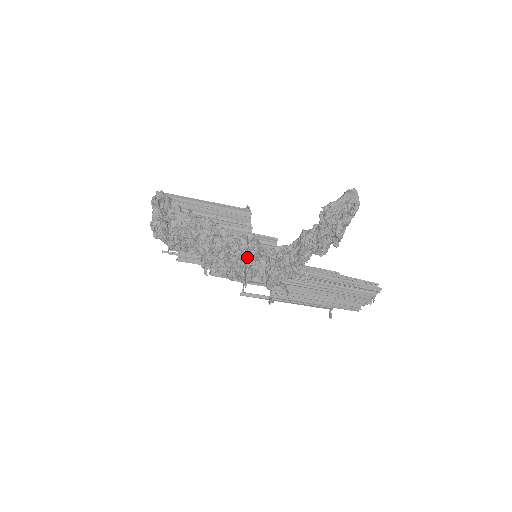
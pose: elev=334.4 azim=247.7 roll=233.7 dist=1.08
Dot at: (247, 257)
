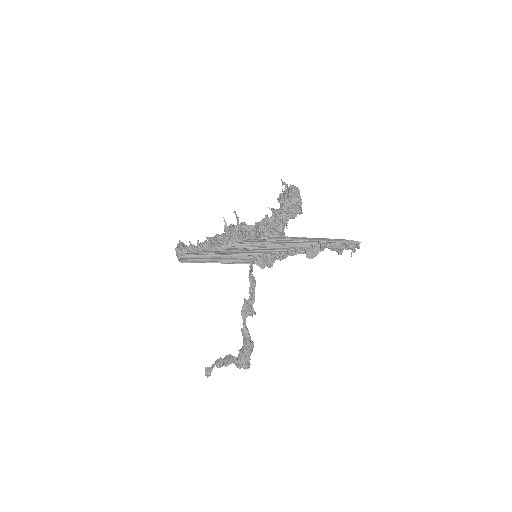
Dot at: (240, 228)
